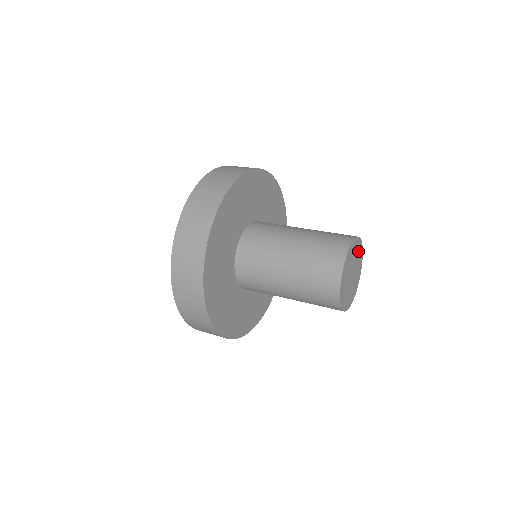
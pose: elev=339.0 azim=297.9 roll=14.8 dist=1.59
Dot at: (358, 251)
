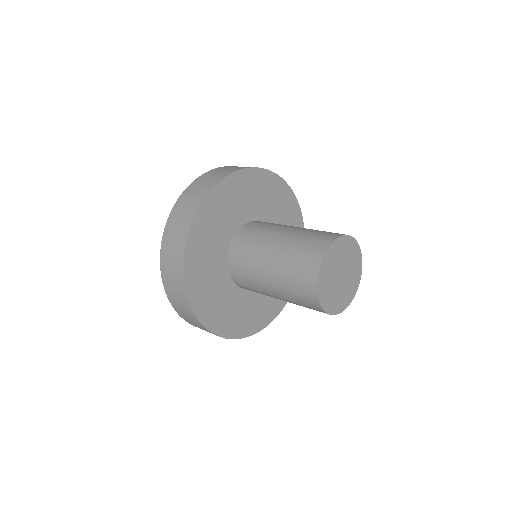
Dot at: (344, 248)
